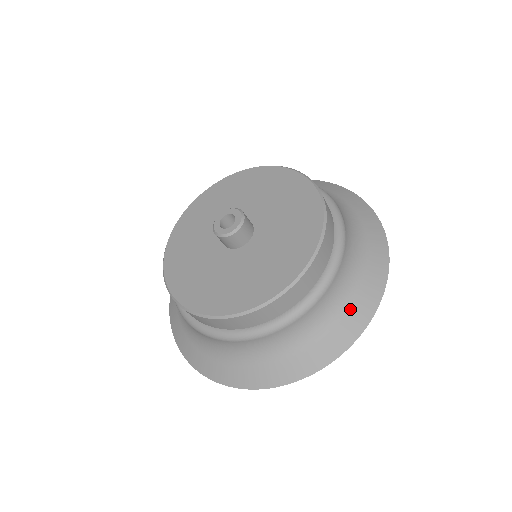
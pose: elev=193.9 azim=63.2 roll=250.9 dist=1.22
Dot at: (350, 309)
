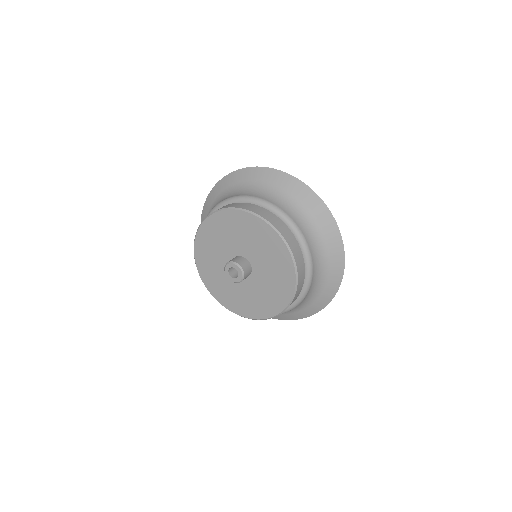
Dot at: (326, 285)
